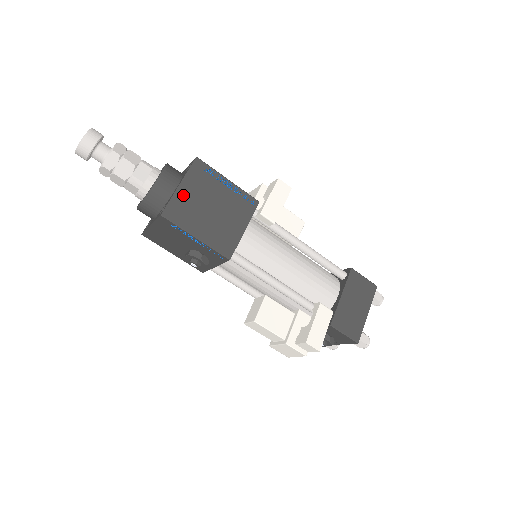
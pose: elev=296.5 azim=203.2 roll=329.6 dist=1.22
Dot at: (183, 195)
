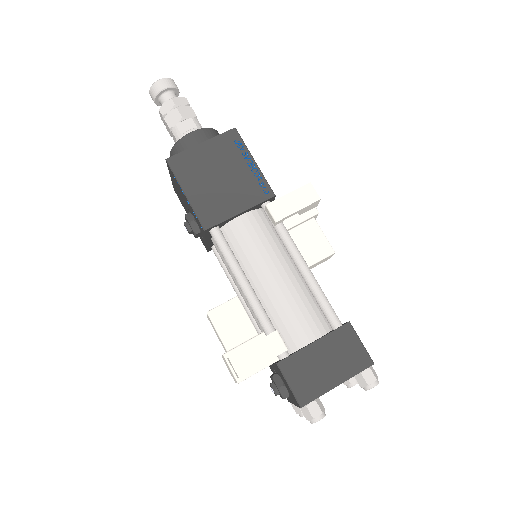
Dot at: (198, 153)
